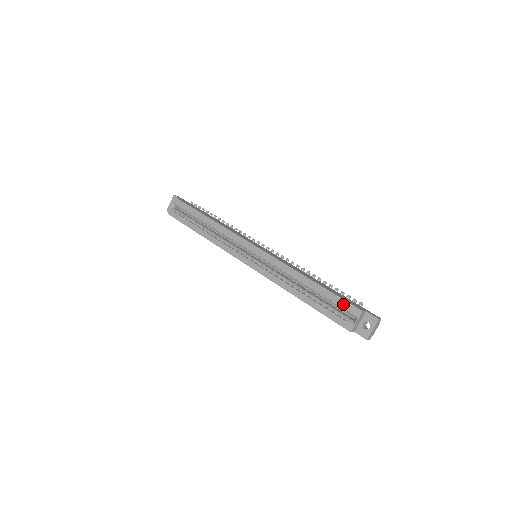
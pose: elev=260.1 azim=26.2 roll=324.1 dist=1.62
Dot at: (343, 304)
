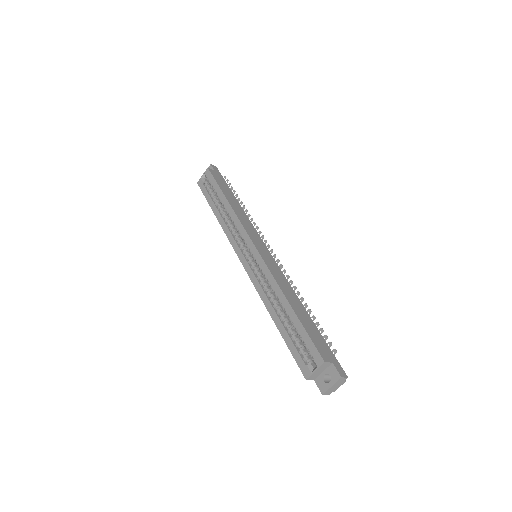
Dot at: (309, 345)
